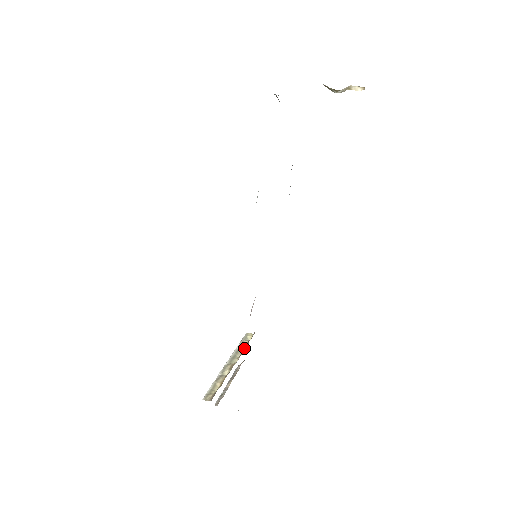
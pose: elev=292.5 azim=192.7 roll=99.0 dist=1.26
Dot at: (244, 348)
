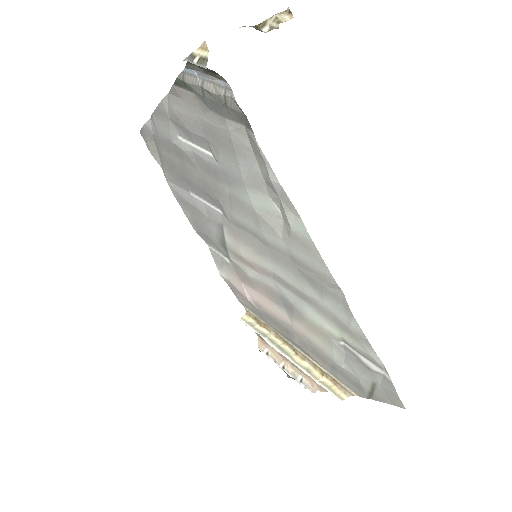
Dot at: (267, 333)
